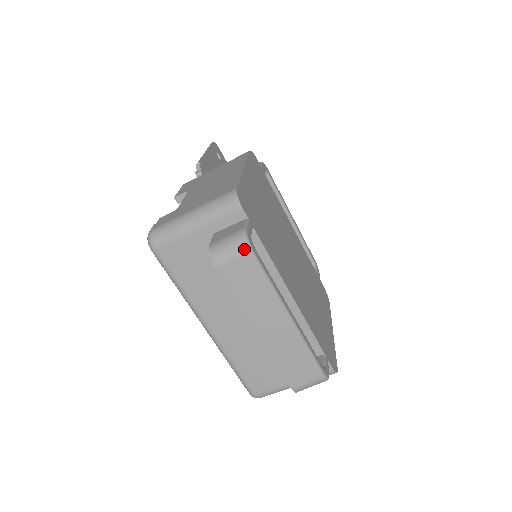
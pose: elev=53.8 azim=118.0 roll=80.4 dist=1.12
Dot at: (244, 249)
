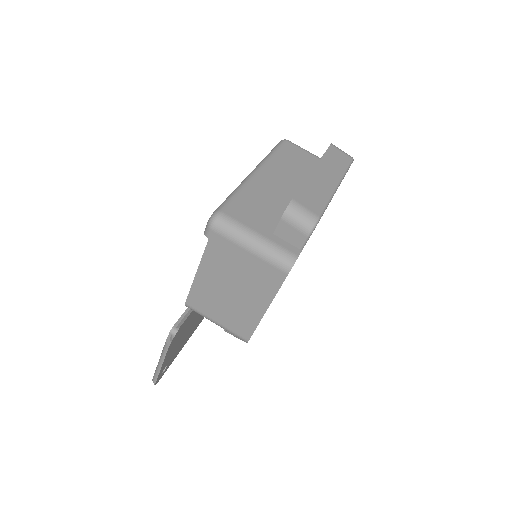
Dot at: occluded
